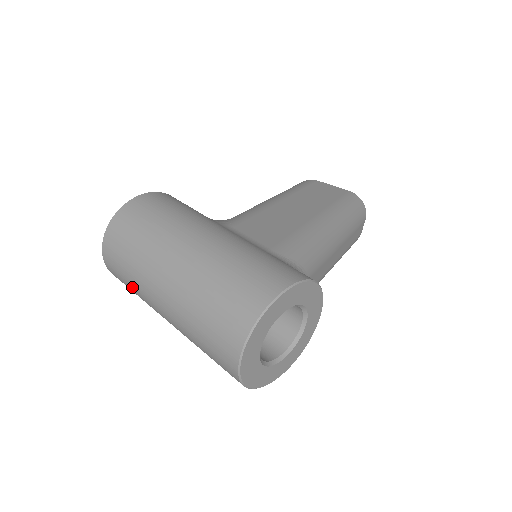
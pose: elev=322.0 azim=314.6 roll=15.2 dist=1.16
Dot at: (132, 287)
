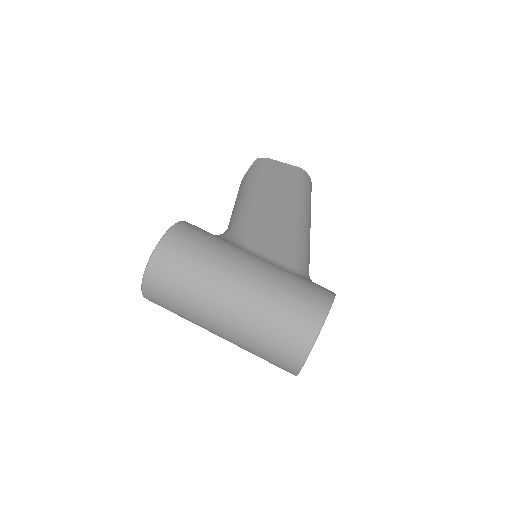
Dot at: (179, 314)
